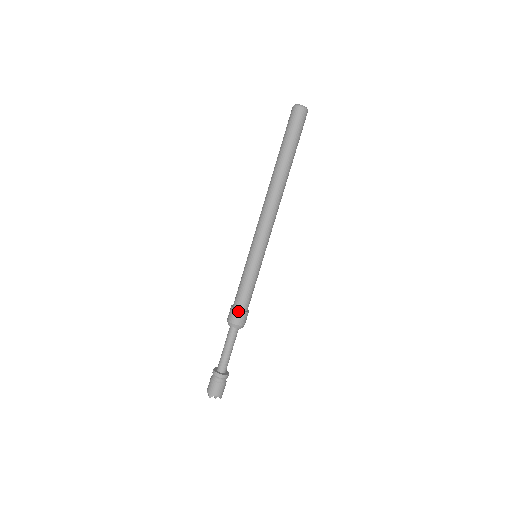
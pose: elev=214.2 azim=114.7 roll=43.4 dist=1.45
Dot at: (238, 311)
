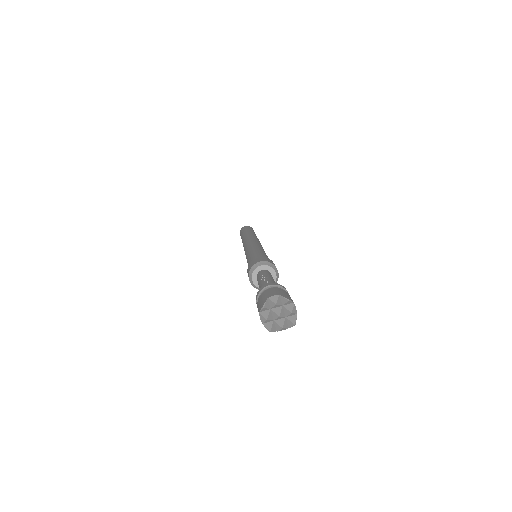
Dot at: (272, 261)
